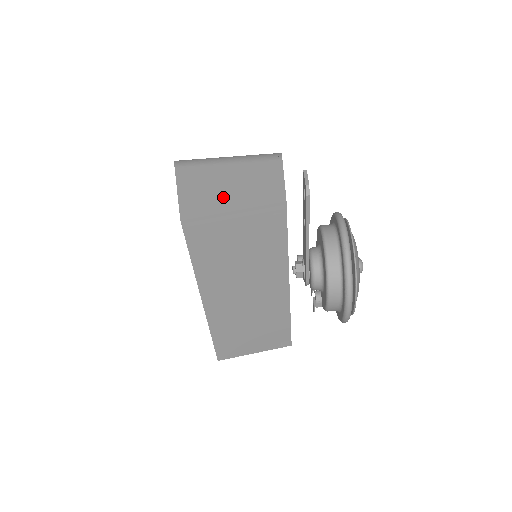
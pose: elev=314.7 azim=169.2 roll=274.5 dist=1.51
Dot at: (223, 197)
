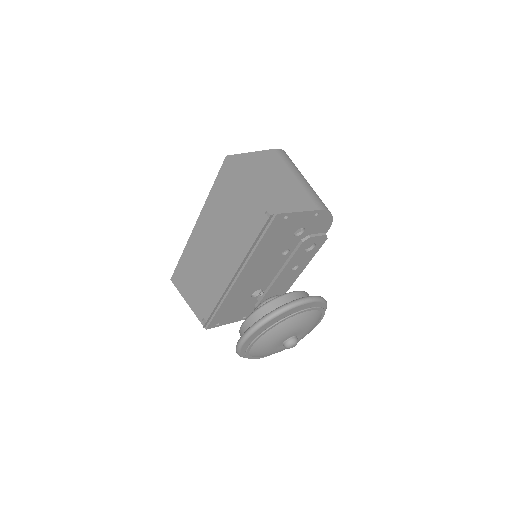
Dot at: (261, 177)
